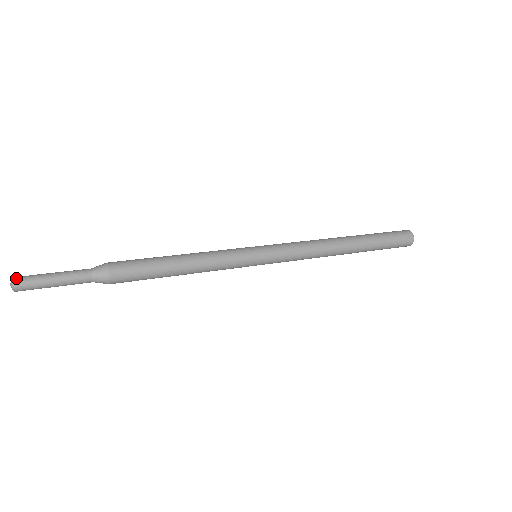
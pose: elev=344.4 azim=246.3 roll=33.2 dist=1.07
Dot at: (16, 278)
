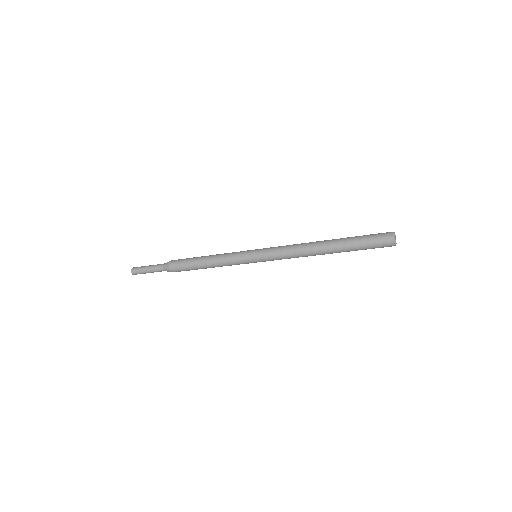
Dot at: (133, 269)
